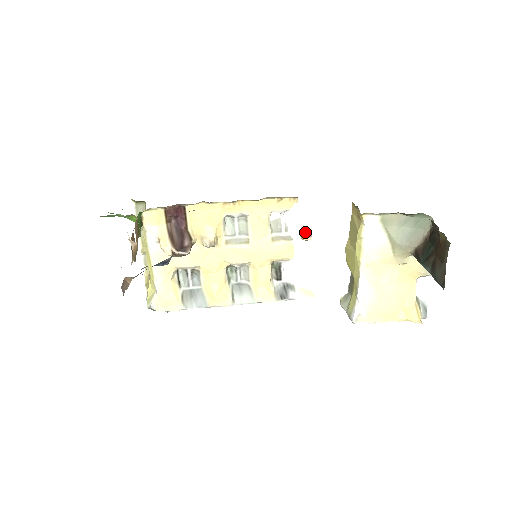
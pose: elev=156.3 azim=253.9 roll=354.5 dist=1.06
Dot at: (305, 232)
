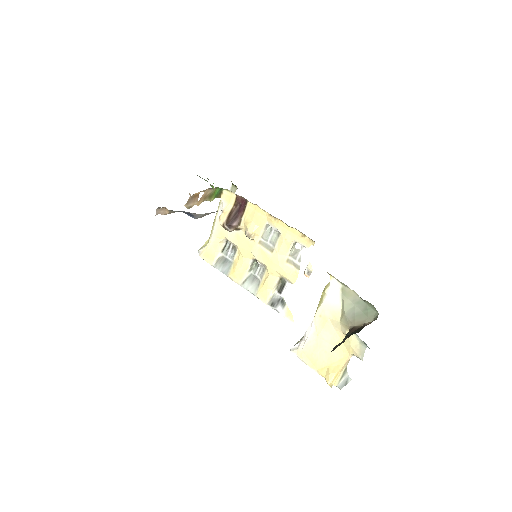
Dot at: (307, 269)
